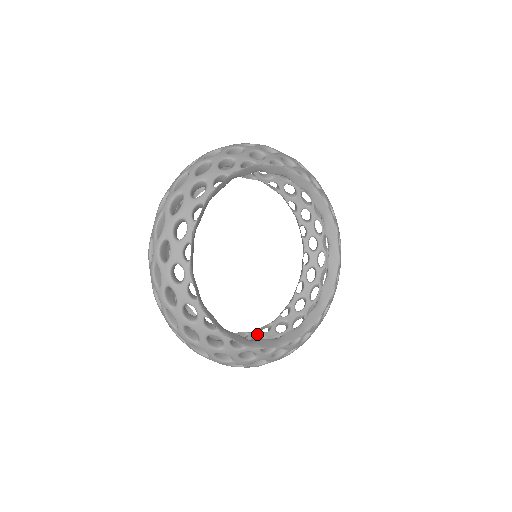
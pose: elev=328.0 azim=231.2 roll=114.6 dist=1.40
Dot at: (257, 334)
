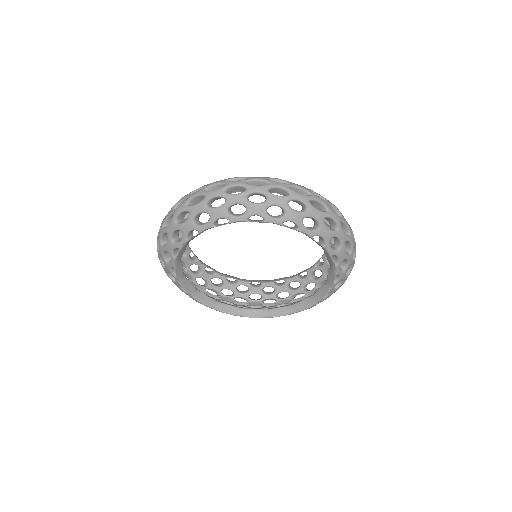
Dot at: (245, 285)
